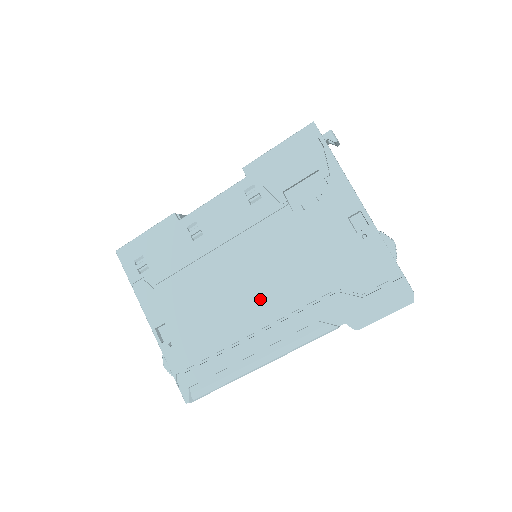
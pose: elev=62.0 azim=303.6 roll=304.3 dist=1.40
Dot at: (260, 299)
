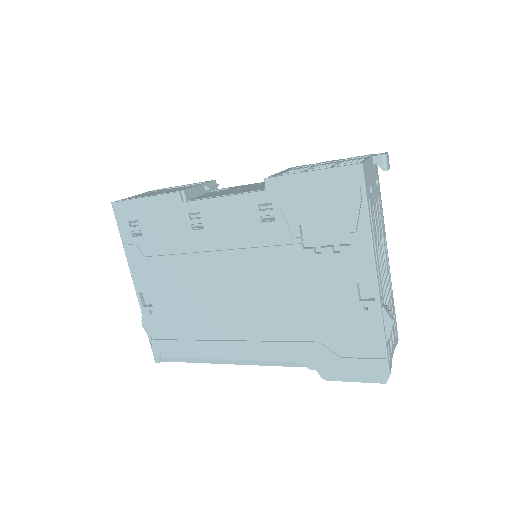
Dot at: (244, 314)
